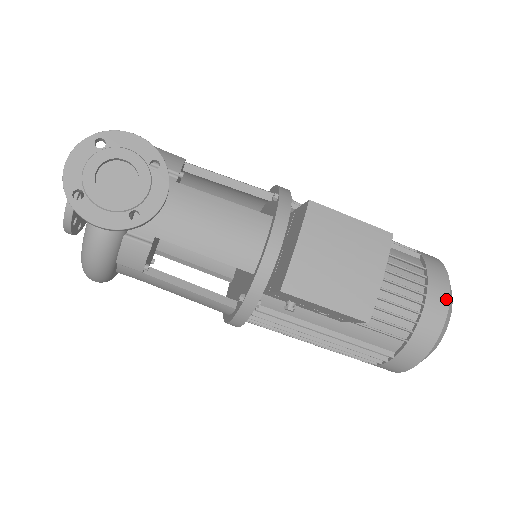
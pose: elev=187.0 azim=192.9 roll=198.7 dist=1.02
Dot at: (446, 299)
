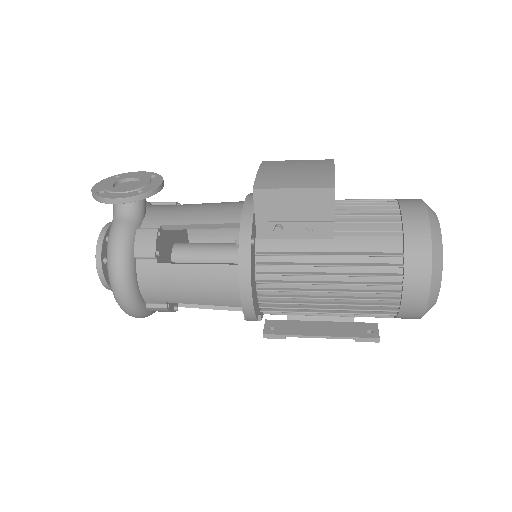
Dot at: (418, 200)
